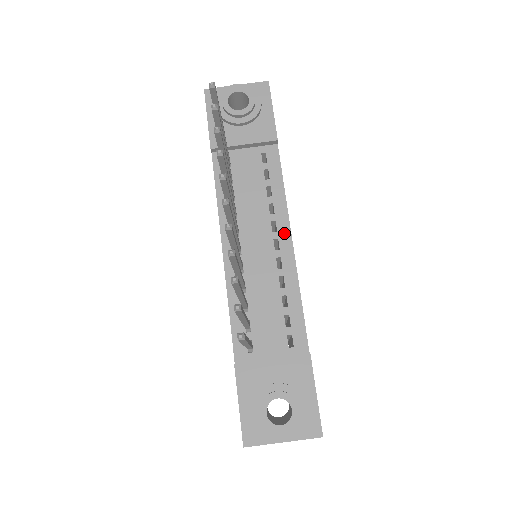
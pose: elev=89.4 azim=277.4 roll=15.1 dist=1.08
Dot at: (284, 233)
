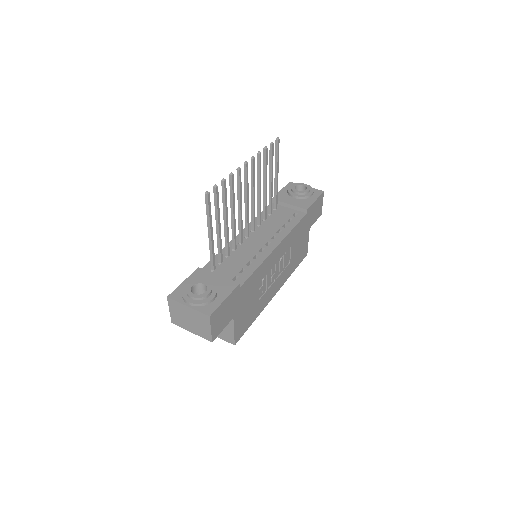
Dot at: (276, 242)
